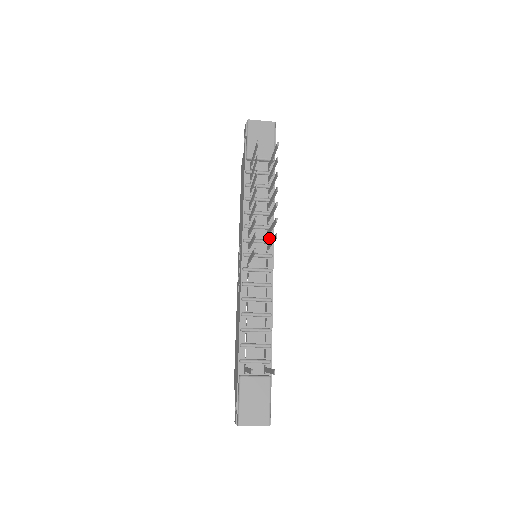
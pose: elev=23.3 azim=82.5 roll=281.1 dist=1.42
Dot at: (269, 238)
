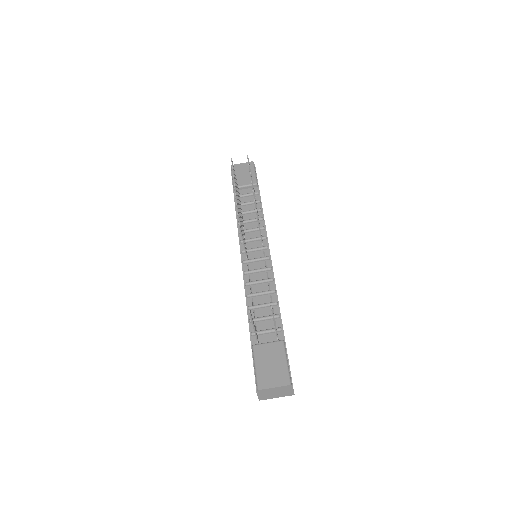
Dot at: (263, 236)
